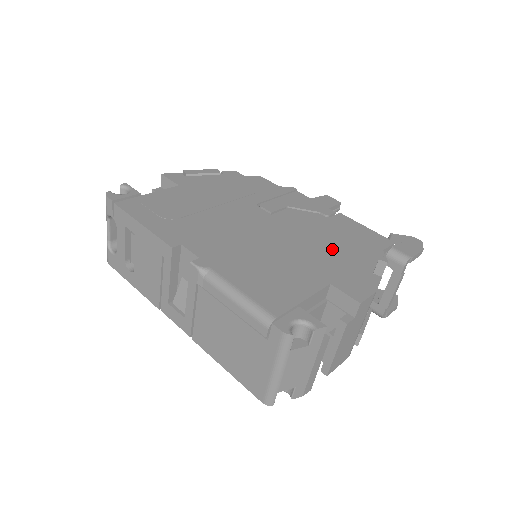
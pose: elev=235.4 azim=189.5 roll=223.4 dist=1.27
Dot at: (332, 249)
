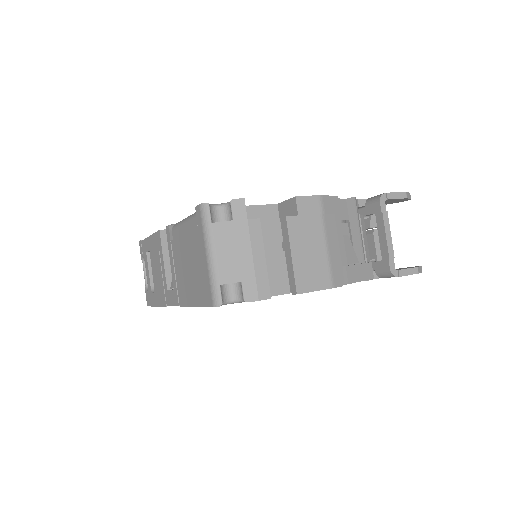
Dot at: occluded
